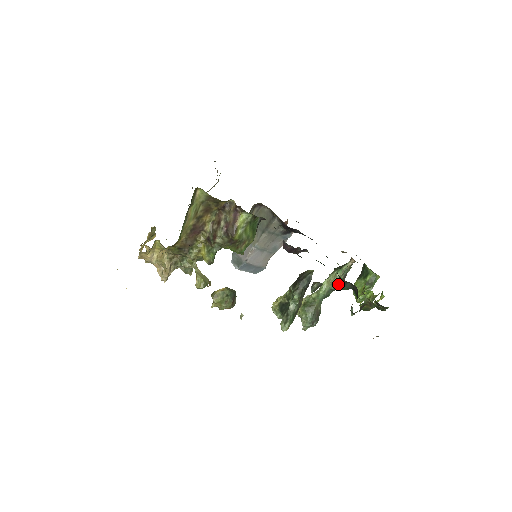
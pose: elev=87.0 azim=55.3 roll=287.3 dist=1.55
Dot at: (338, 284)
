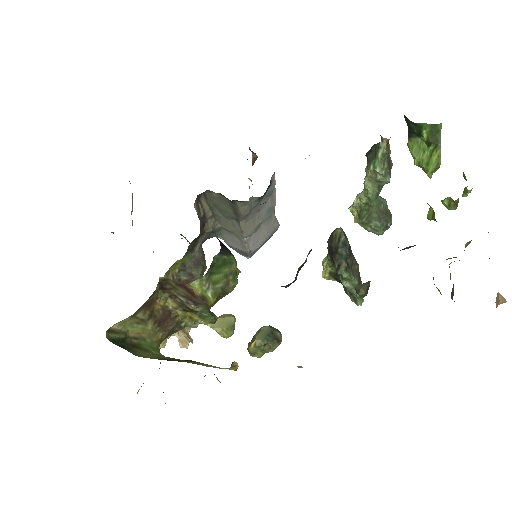
Dot at: (386, 177)
